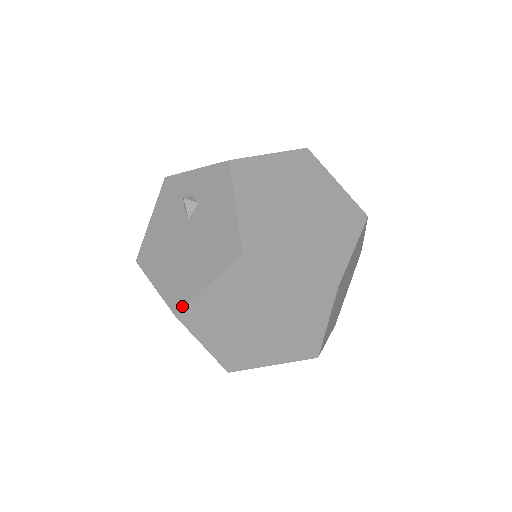
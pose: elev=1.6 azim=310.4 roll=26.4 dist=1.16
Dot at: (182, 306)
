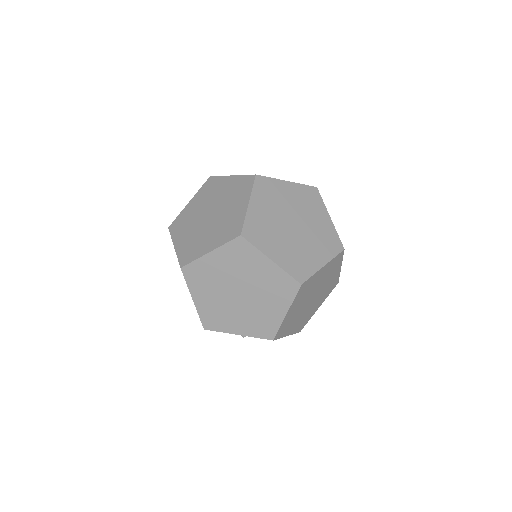
Dot at: occluded
